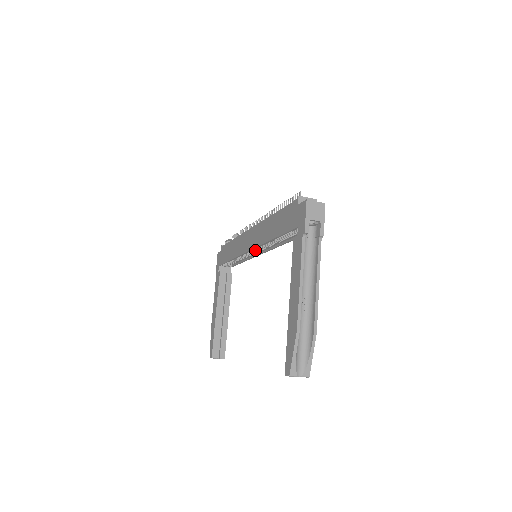
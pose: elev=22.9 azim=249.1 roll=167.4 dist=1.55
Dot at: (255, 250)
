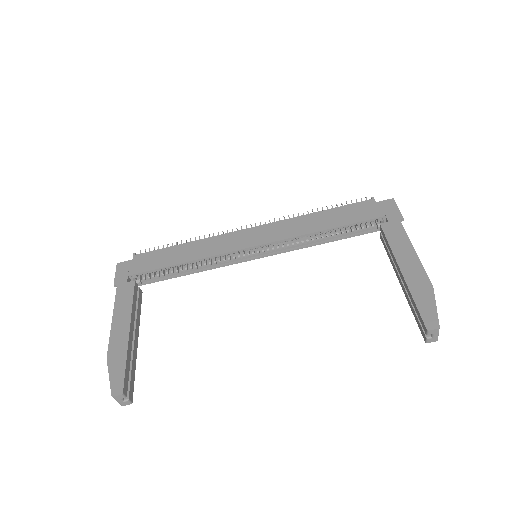
Dot at: (244, 253)
